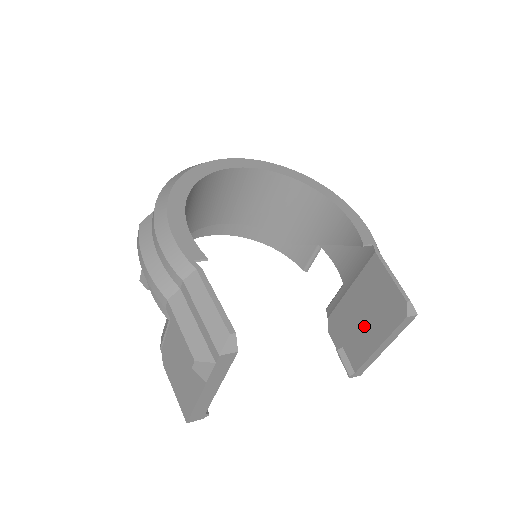
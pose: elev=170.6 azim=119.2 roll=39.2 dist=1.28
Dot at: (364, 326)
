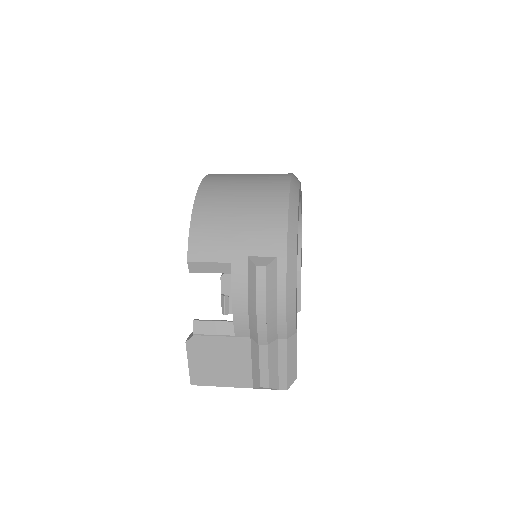
Dot at: occluded
